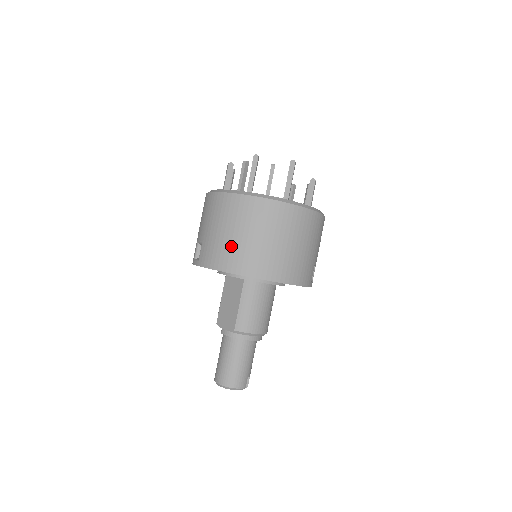
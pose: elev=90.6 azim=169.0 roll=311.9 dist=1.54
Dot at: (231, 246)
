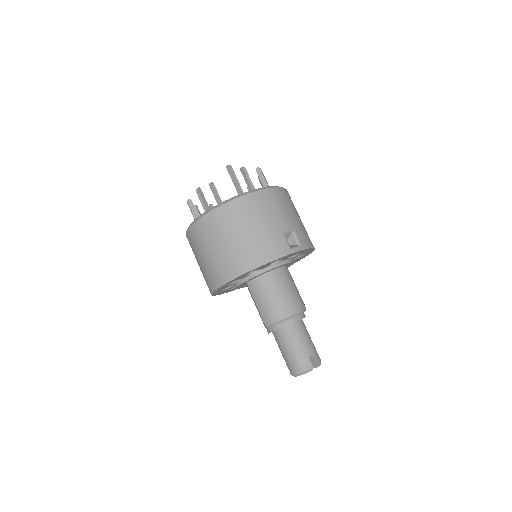
Dot at: (206, 270)
